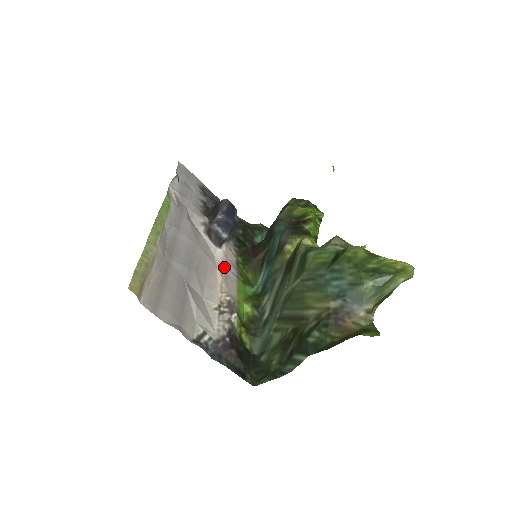
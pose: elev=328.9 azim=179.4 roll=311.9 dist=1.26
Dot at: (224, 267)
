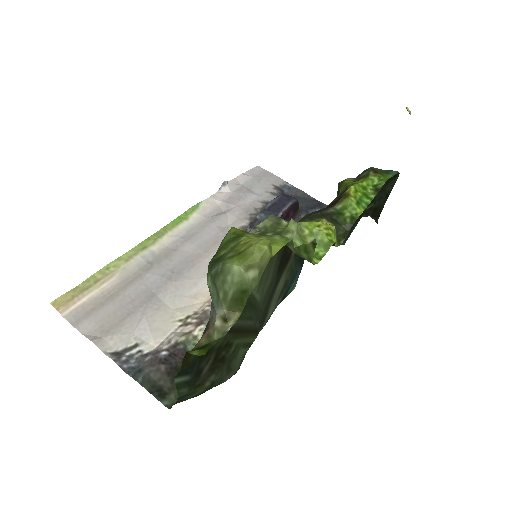
Dot at: occluded
